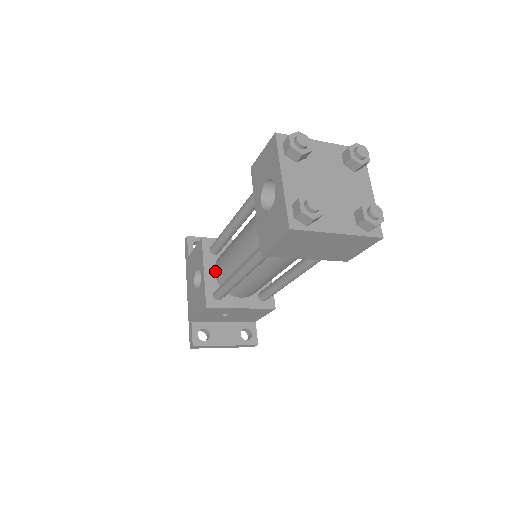
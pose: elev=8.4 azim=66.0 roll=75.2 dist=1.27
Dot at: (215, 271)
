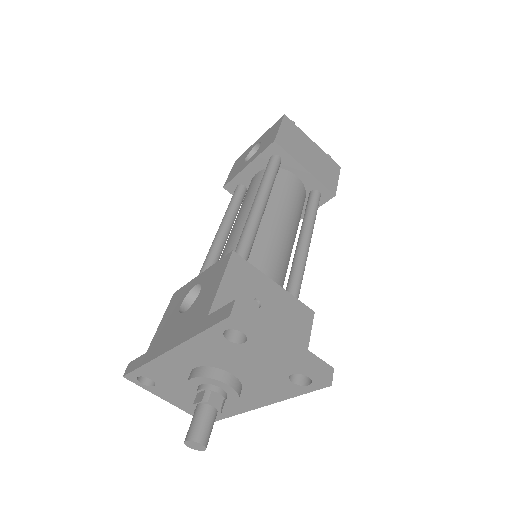
Dot at: occluded
